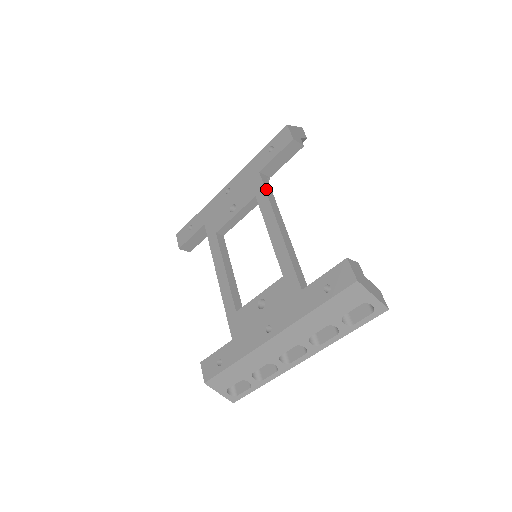
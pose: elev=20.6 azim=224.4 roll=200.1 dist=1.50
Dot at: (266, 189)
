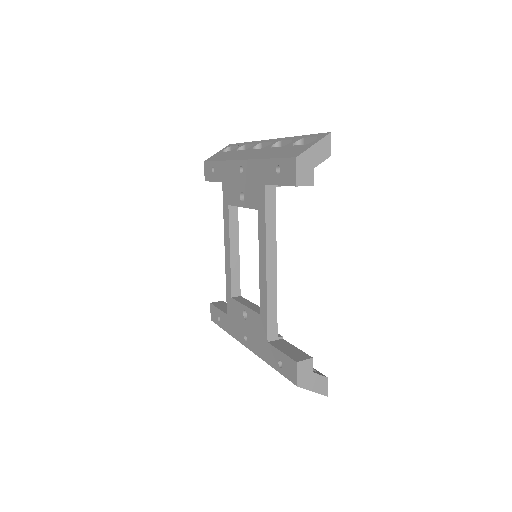
Dot at: (267, 212)
